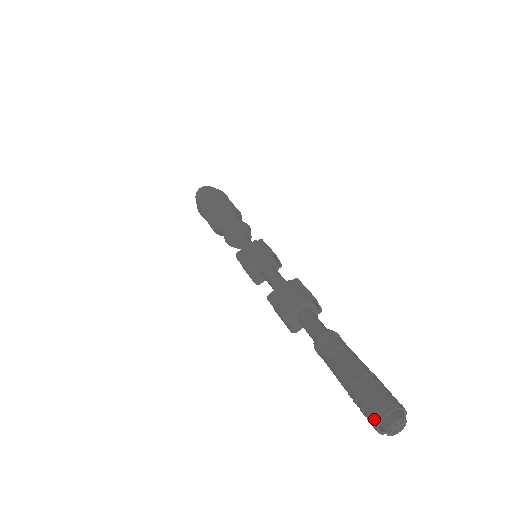
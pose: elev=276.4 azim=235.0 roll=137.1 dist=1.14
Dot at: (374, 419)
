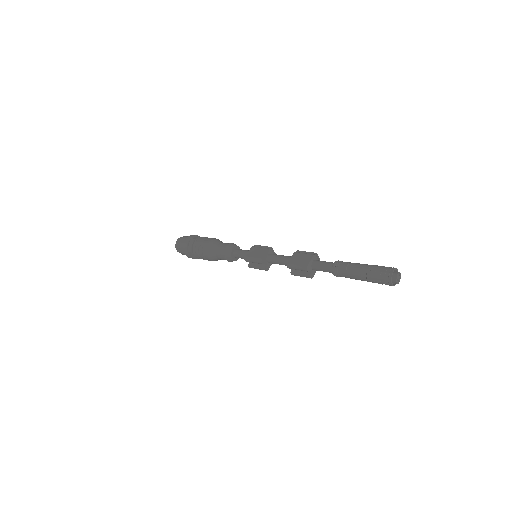
Dot at: (388, 278)
